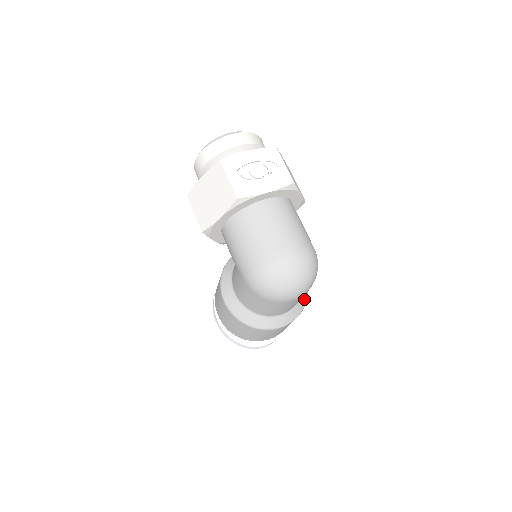
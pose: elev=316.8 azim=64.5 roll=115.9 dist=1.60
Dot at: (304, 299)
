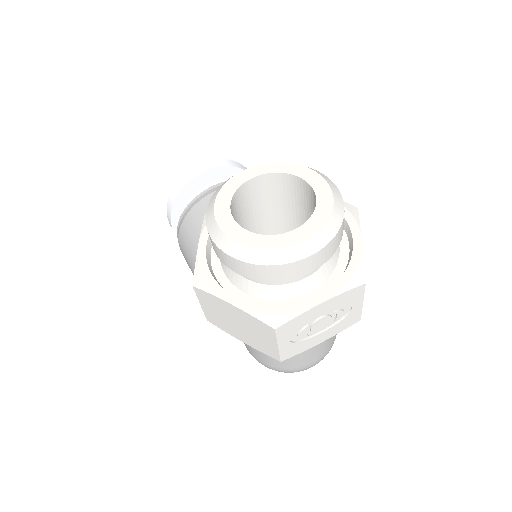
Dot at: occluded
